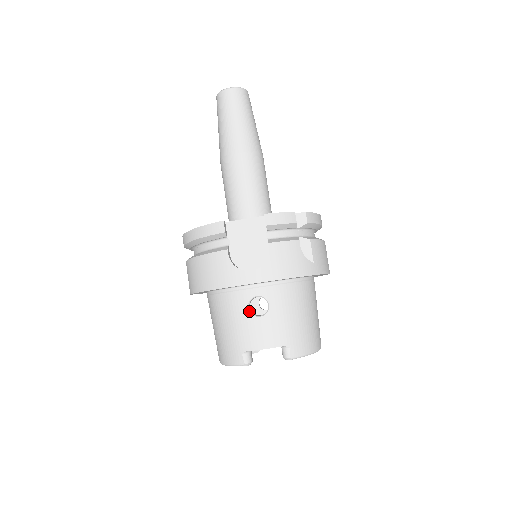
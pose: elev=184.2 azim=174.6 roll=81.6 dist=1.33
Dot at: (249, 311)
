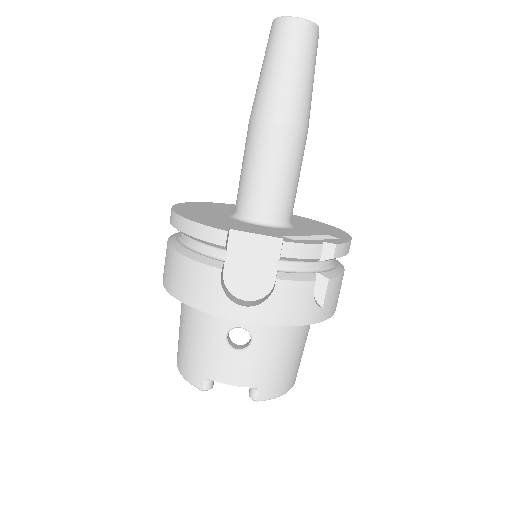
Dot at: (226, 340)
